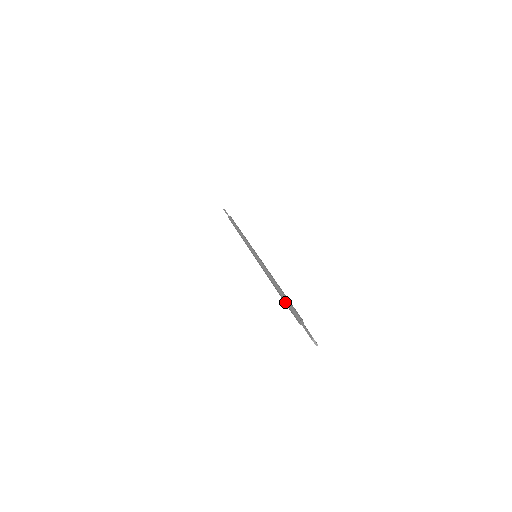
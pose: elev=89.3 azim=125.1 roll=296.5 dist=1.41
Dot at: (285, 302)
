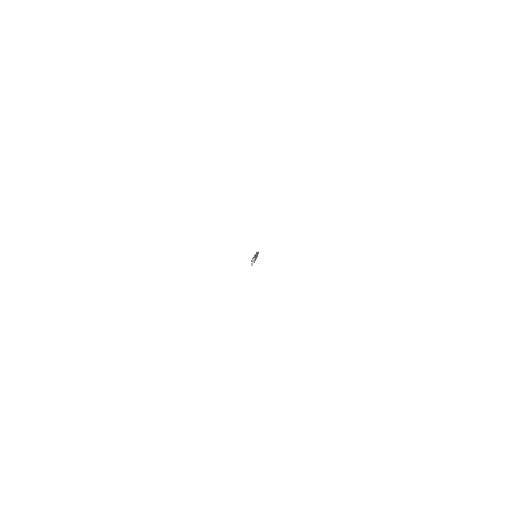
Dot at: occluded
